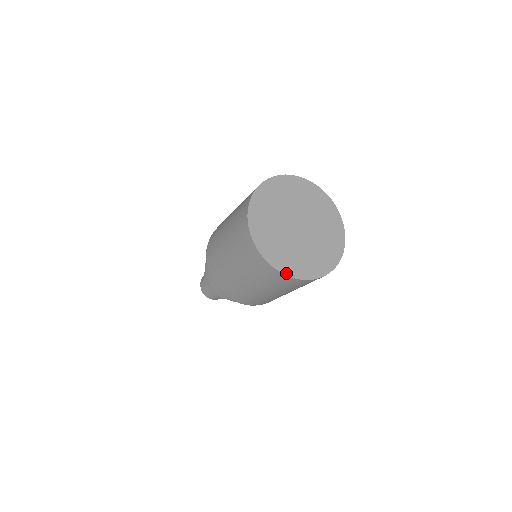
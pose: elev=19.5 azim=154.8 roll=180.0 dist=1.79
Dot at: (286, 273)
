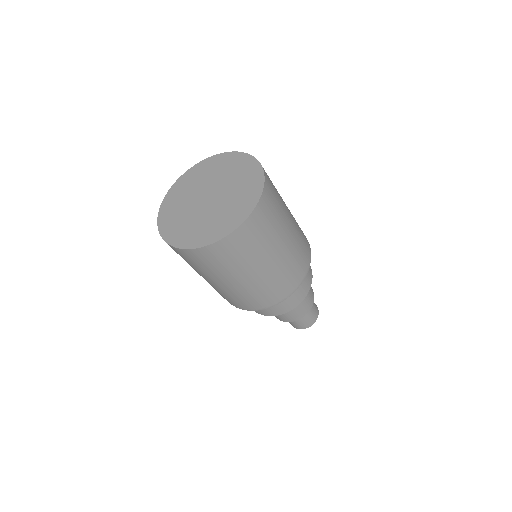
Dot at: (219, 238)
